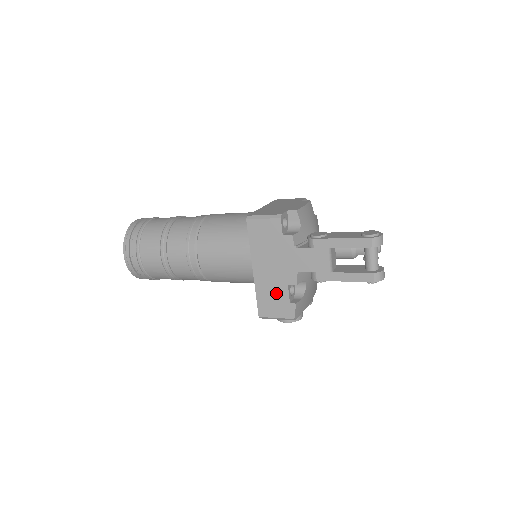
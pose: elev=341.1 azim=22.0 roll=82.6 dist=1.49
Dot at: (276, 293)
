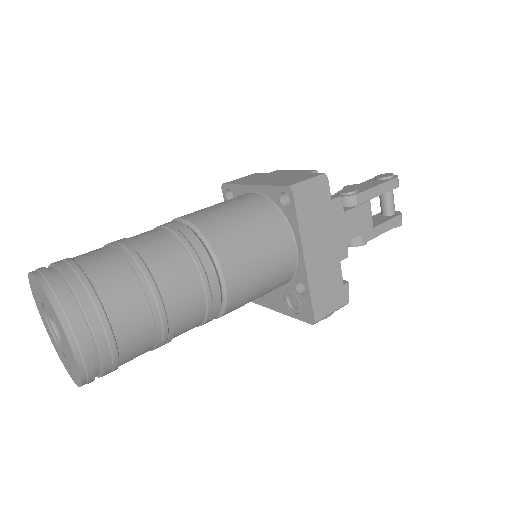
Dot at: (330, 279)
